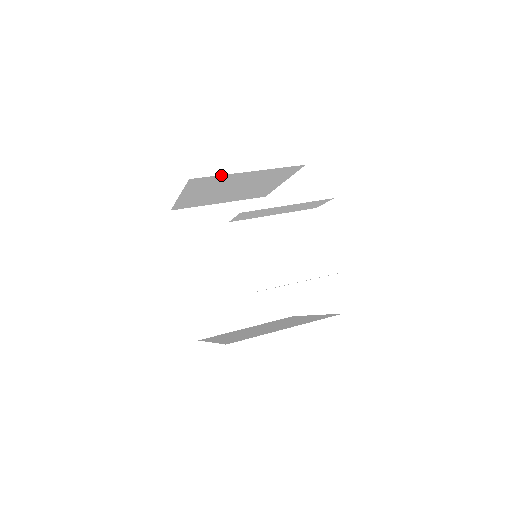
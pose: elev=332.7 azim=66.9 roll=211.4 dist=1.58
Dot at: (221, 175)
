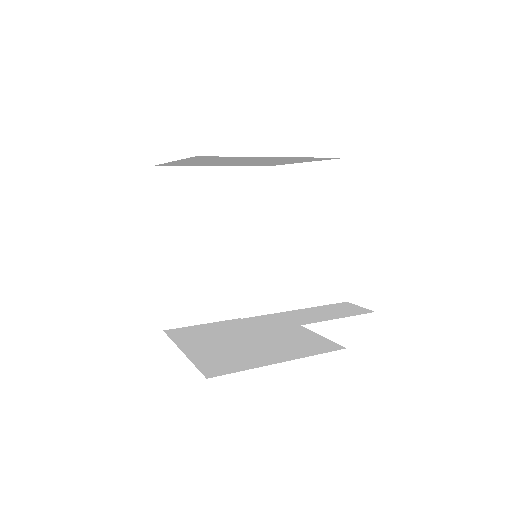
Dot at: occluded
